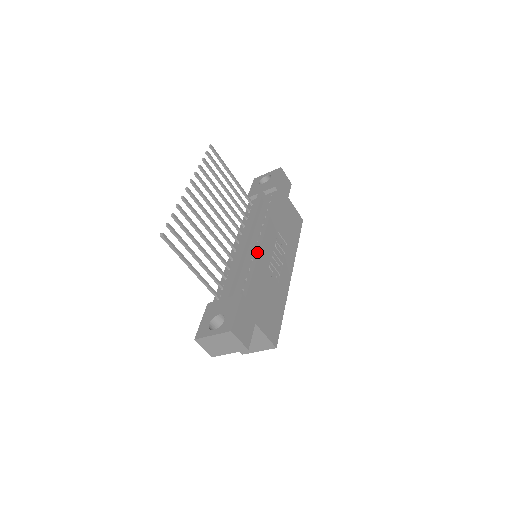
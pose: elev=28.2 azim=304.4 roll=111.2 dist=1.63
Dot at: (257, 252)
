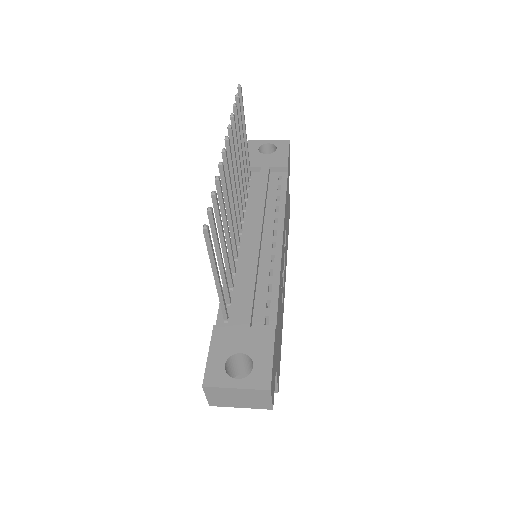
Dot at: (278, 261)
